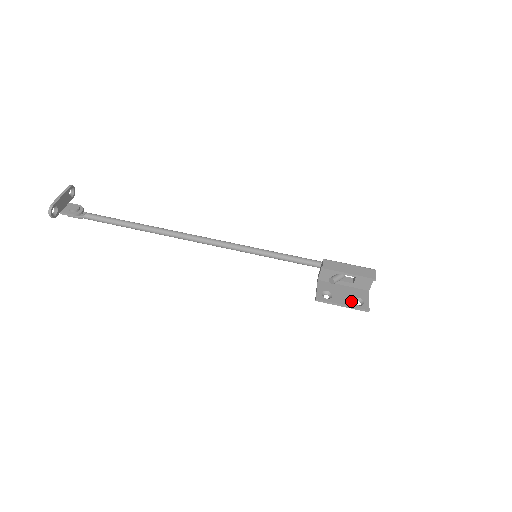
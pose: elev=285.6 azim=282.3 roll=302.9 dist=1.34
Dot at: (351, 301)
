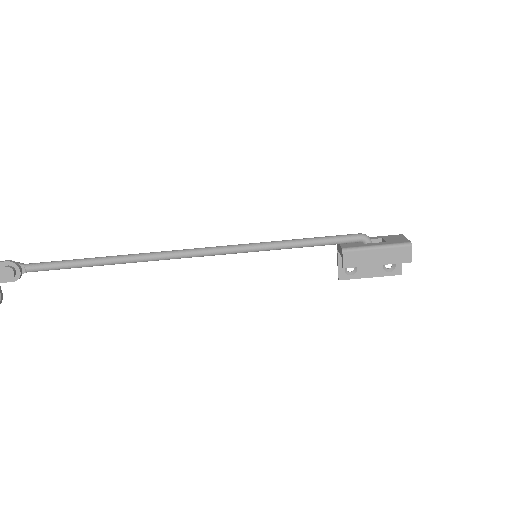
Dot at: (380, 269)
